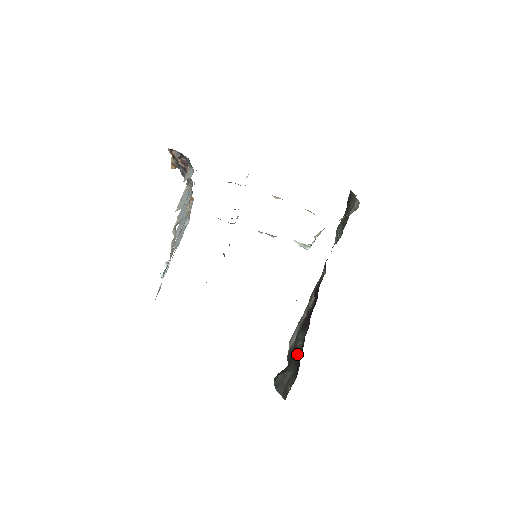
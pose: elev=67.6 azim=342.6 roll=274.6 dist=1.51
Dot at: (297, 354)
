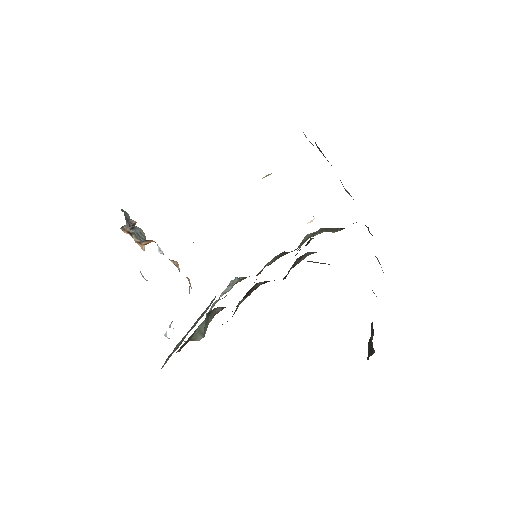
Dot at: occluded
